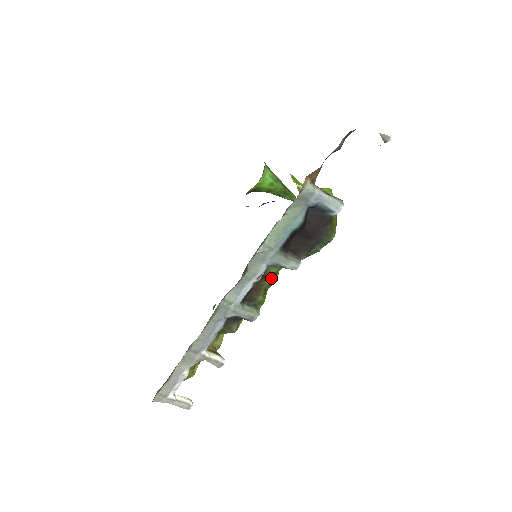
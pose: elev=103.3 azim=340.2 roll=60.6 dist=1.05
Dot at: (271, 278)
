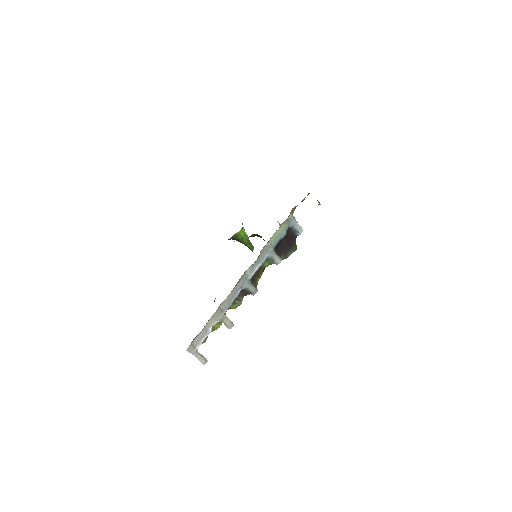
Dot at: (262, 272)
